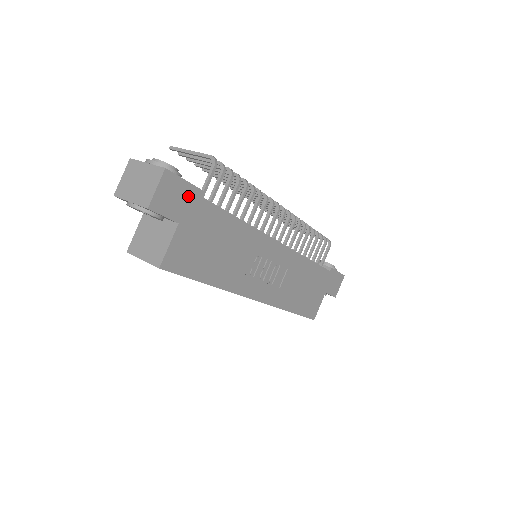
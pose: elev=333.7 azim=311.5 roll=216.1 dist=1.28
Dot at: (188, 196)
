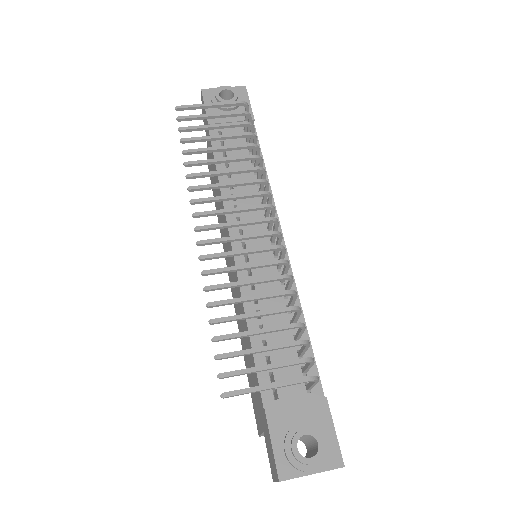
Dot at: occluded
